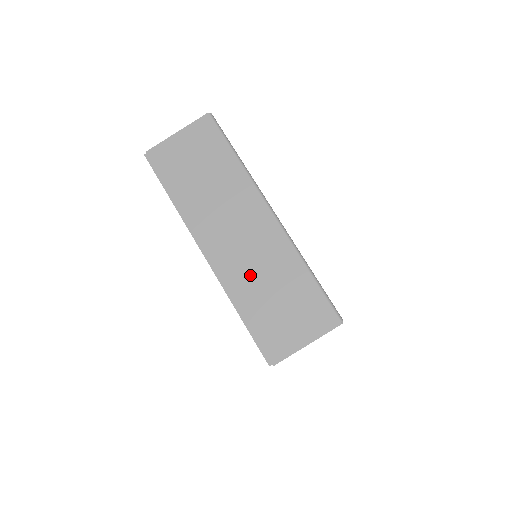
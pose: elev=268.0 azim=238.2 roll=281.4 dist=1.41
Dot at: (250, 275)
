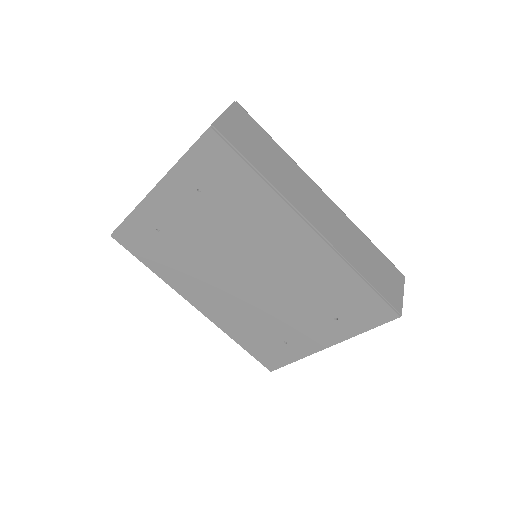
Dot at: occluded
